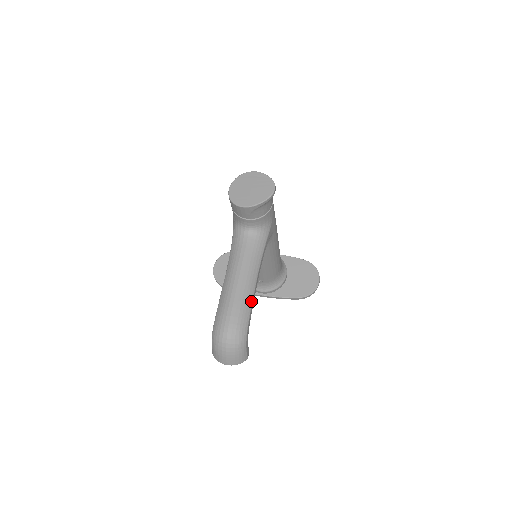
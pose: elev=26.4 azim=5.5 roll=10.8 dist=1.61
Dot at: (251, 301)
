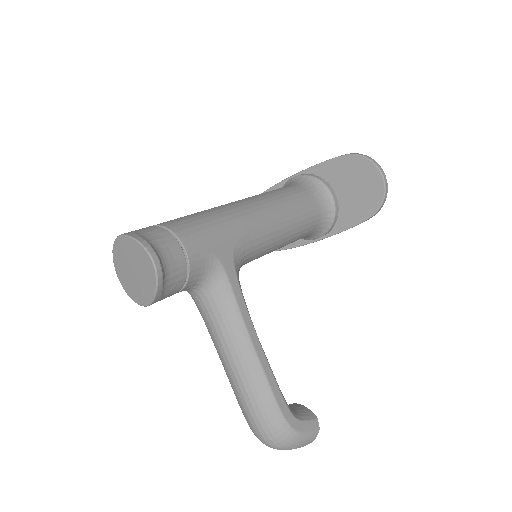
Dot at: (266, 384)
